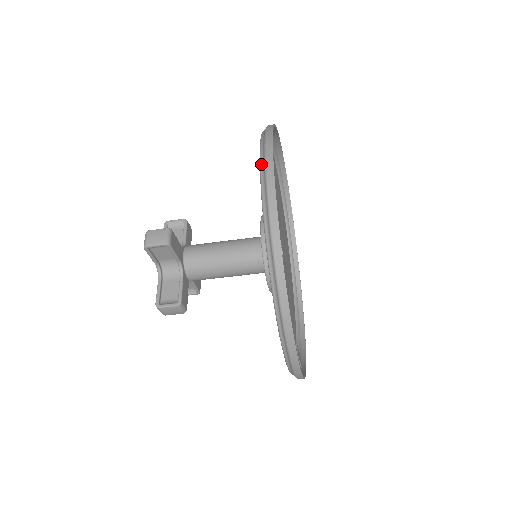
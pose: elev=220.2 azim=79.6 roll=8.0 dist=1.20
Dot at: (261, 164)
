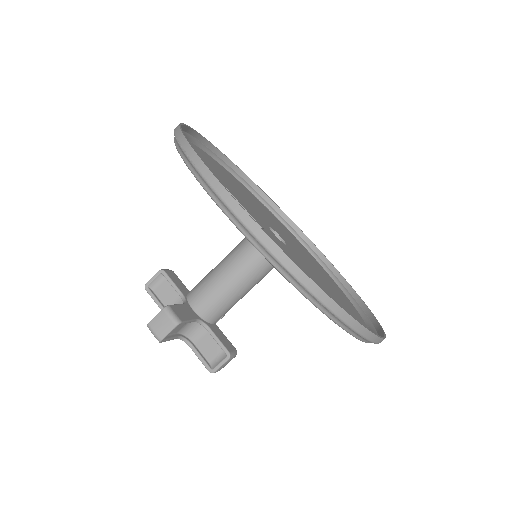
Dot at: (198, 147)
